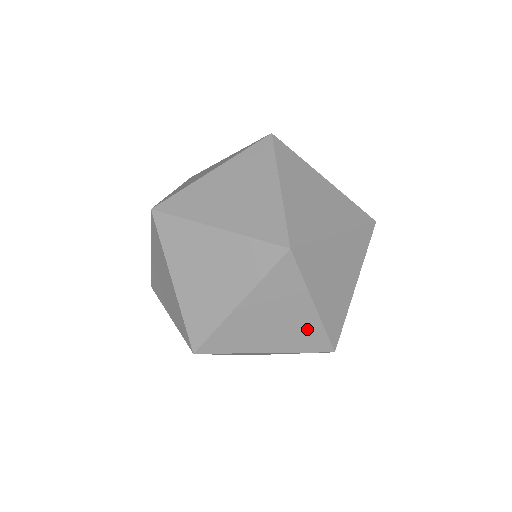
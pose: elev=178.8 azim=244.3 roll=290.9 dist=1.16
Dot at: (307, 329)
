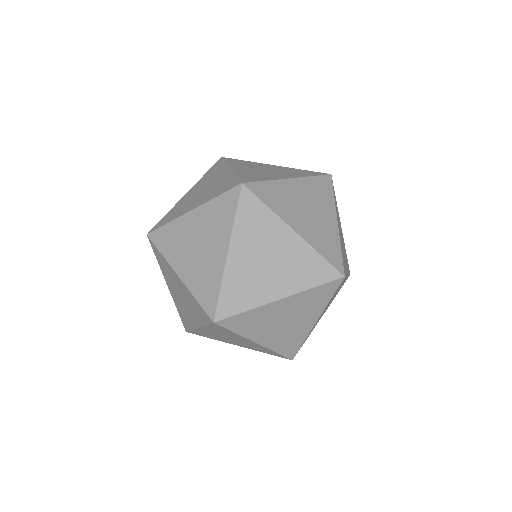
Dot at: (260, 348)
